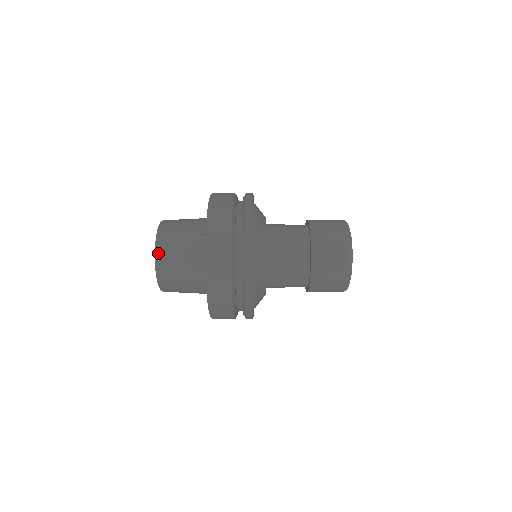
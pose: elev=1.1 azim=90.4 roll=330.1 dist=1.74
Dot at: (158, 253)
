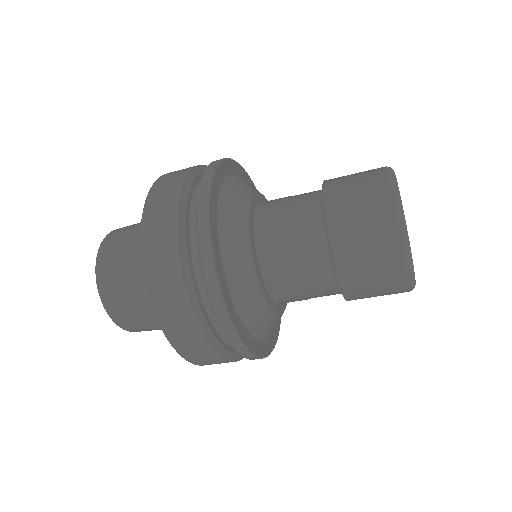
Dot at: (110, 234)
